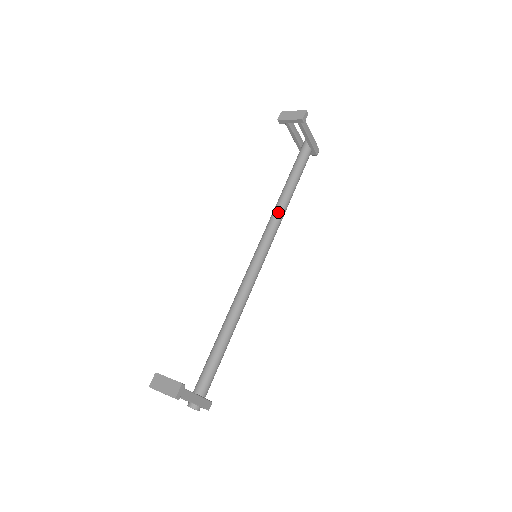
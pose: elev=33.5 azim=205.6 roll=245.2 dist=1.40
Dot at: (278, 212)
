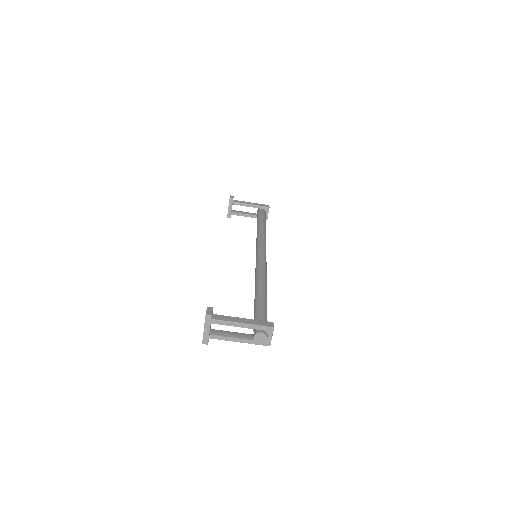
Dot at: (257, 235)
